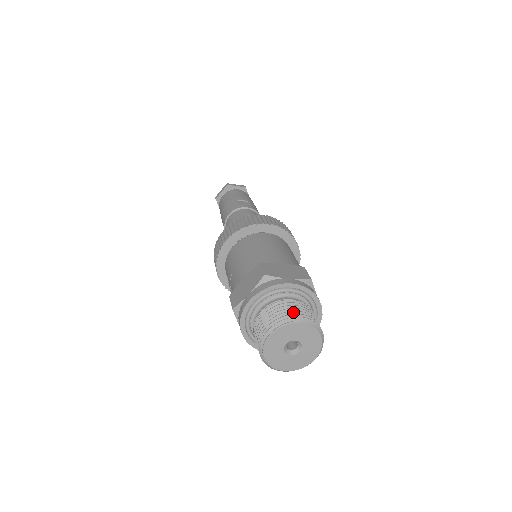
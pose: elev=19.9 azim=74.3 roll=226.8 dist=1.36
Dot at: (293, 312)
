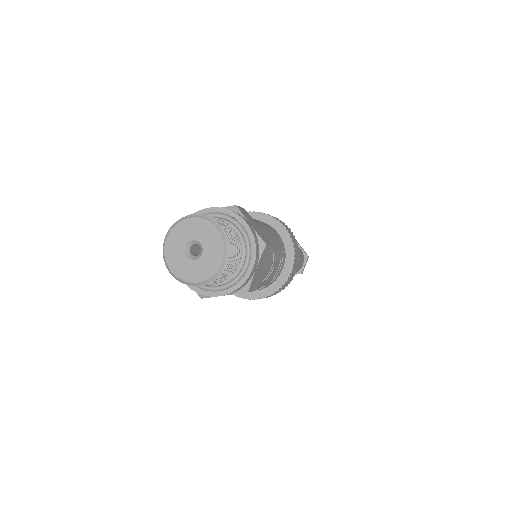
Dot at: occluded
